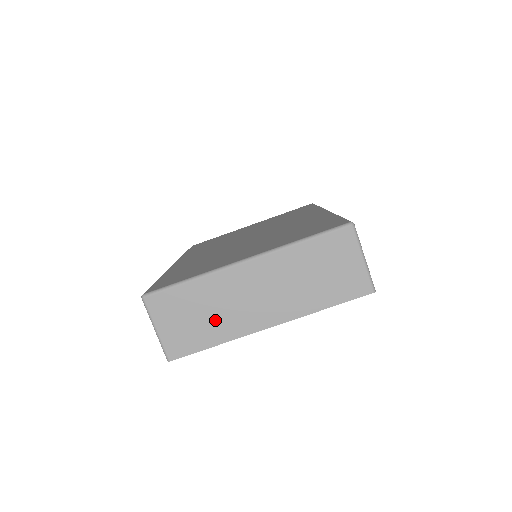
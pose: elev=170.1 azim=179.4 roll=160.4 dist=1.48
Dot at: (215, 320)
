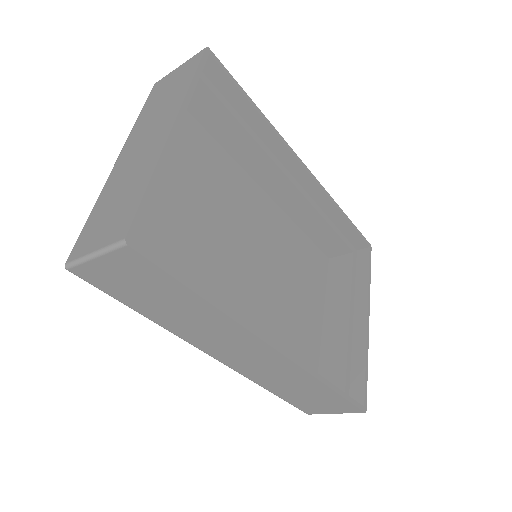
Dot at: (131, 184)
